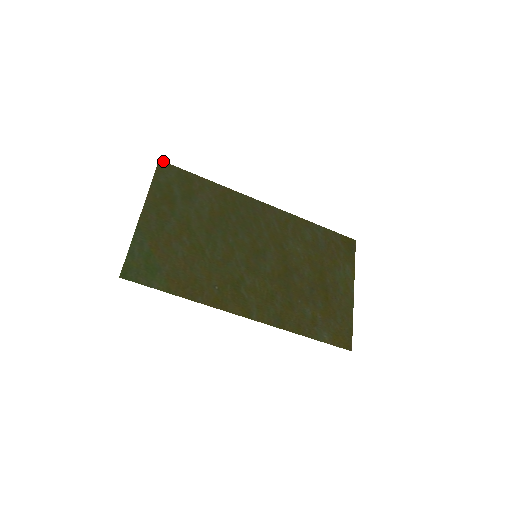
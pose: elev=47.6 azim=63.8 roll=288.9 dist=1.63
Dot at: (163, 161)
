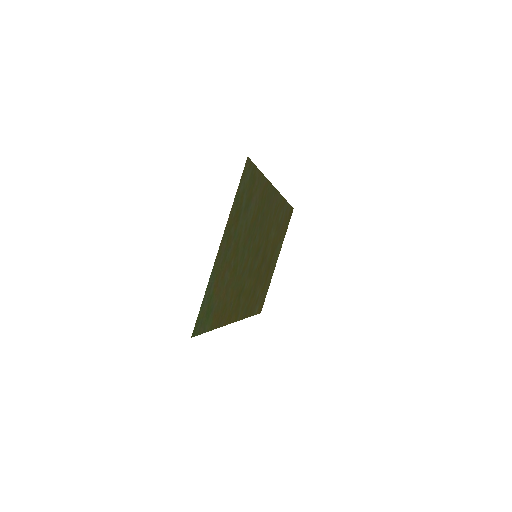
Dot at: (249, 158)
